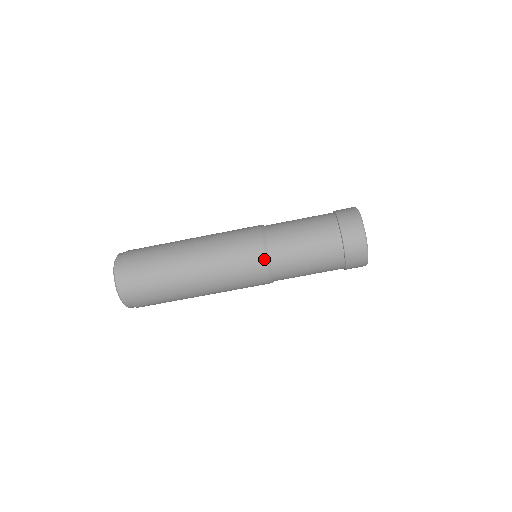
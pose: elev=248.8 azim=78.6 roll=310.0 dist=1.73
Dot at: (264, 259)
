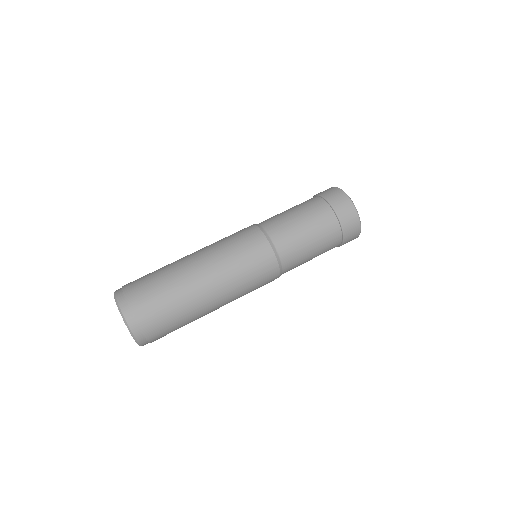
Dot at: (263, 236)
